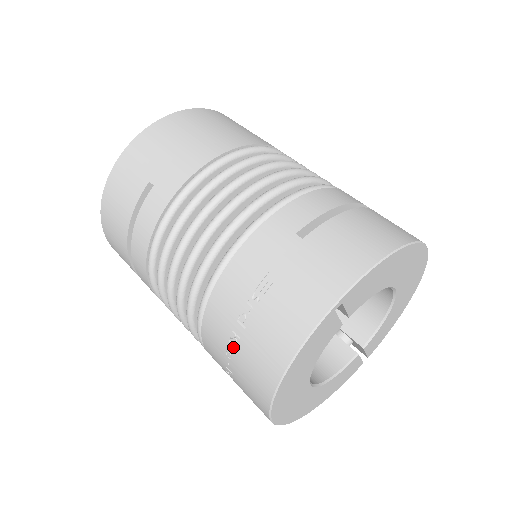
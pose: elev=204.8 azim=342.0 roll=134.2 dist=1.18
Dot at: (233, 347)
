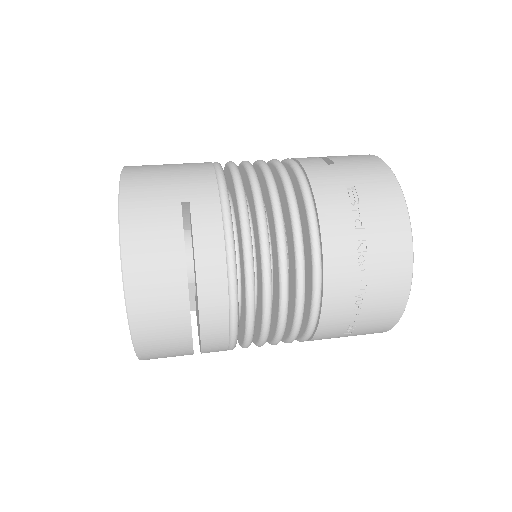
Dot at: (364, 254)
